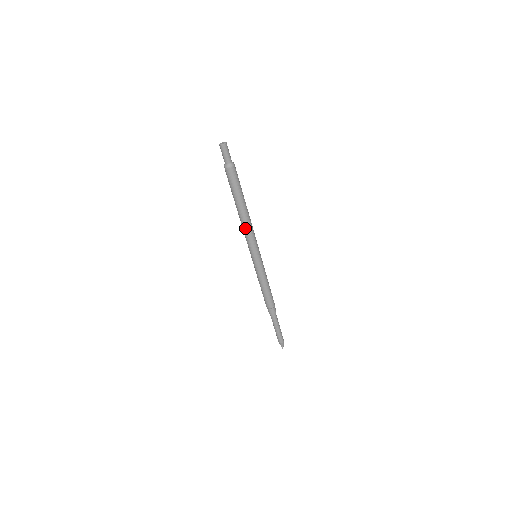
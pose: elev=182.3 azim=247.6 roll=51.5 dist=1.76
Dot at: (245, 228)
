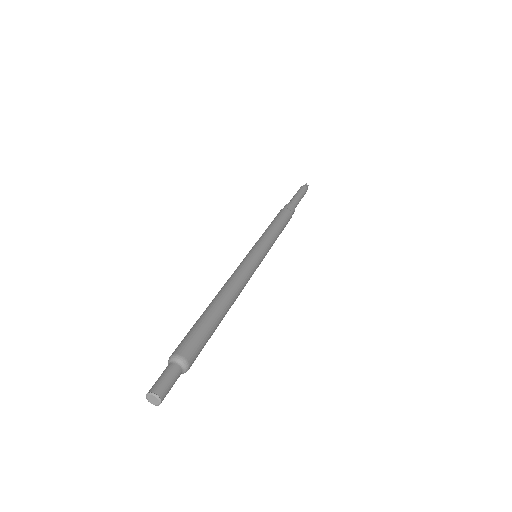
Dot at: occluded
